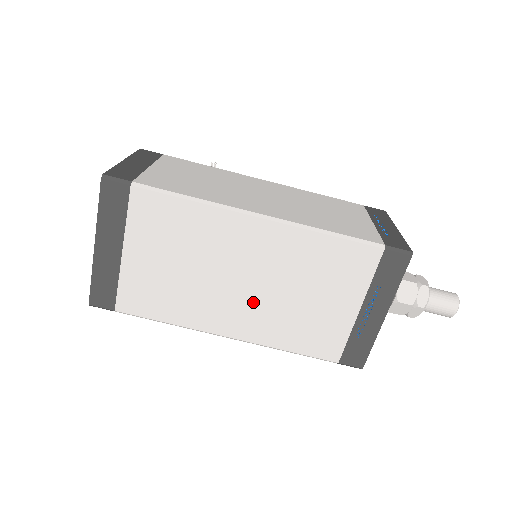
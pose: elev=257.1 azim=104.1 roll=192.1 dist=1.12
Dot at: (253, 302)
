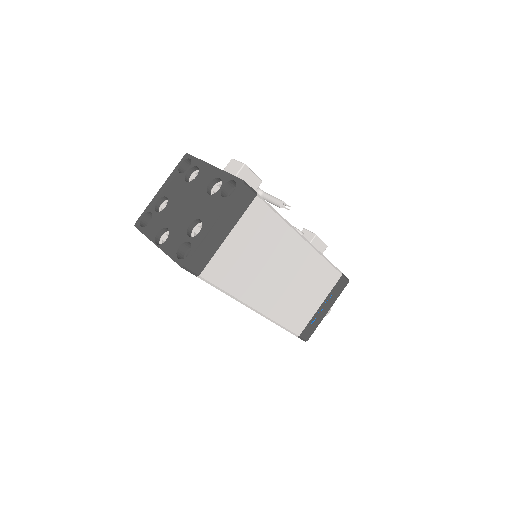
Dot at: occluded
